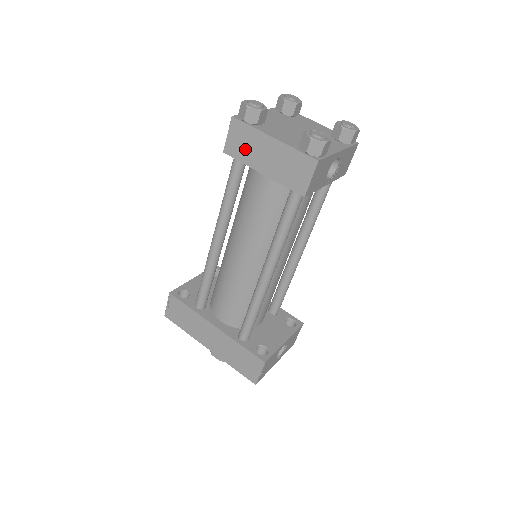
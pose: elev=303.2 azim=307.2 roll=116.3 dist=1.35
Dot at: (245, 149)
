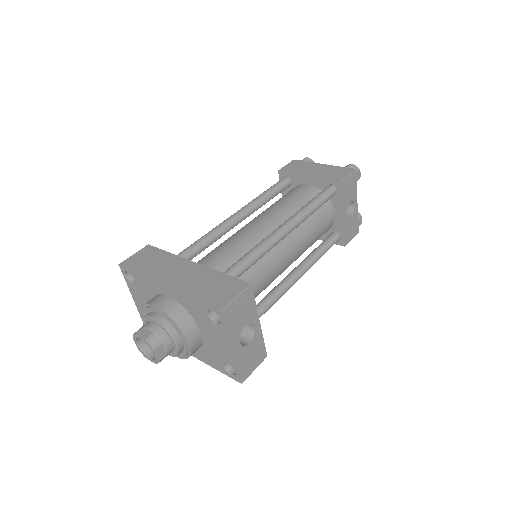
Dot at: (298, 168)
